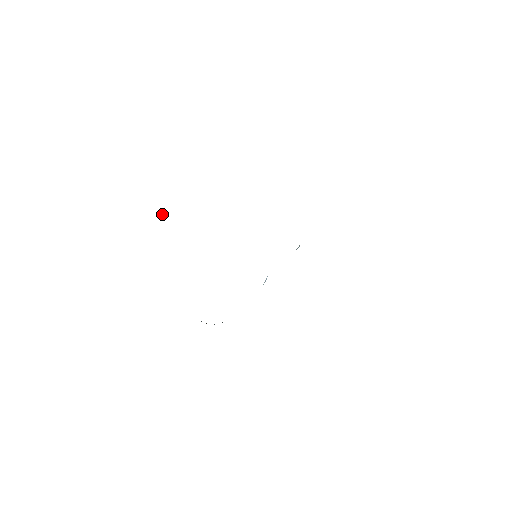
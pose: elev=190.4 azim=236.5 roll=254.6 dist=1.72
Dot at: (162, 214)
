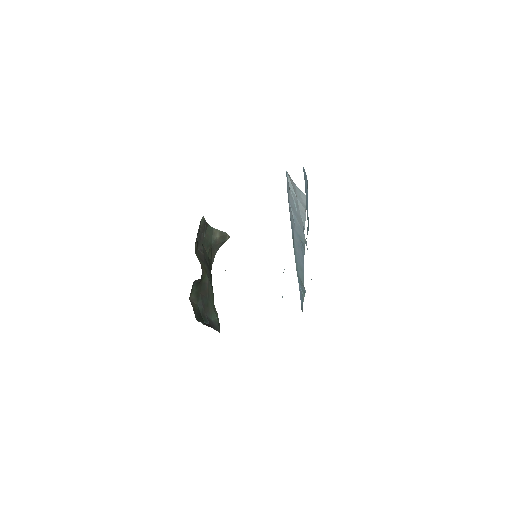
Dot at: (224, 234)
